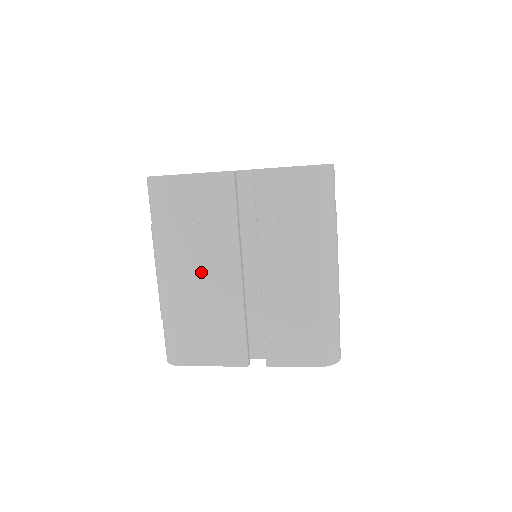
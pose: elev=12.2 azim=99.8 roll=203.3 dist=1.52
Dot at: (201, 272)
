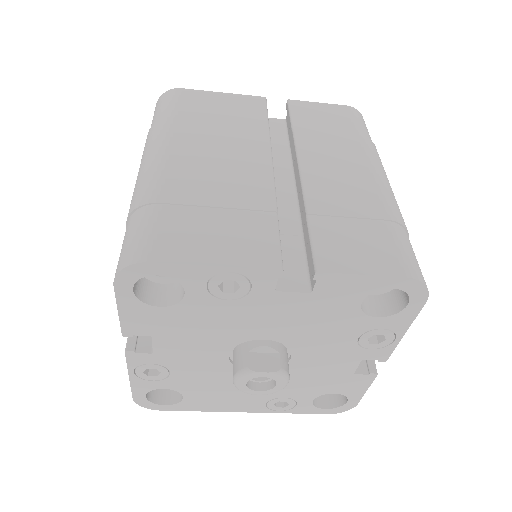
Dot at: (216, 157)
